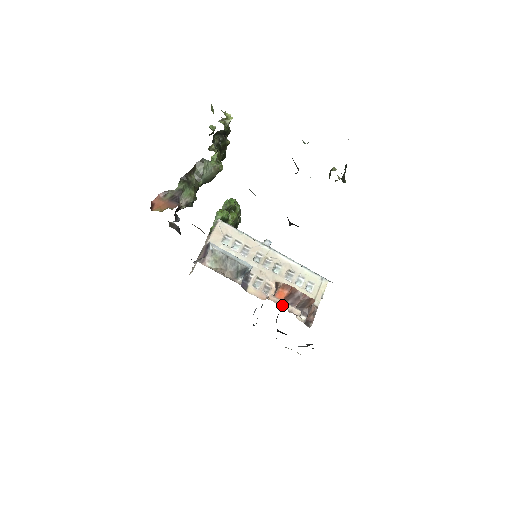
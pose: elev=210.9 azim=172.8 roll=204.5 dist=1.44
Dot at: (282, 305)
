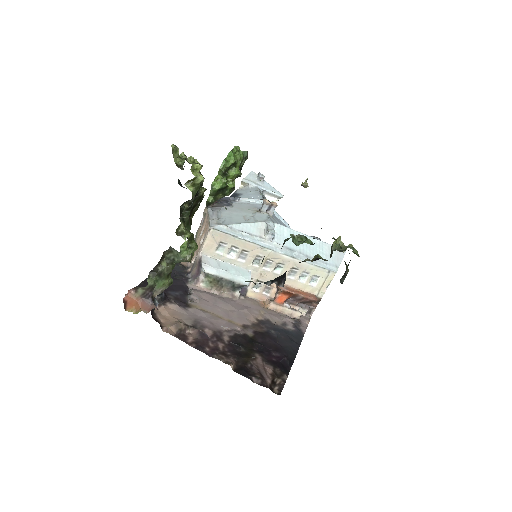
Dot at: (281, 311)
